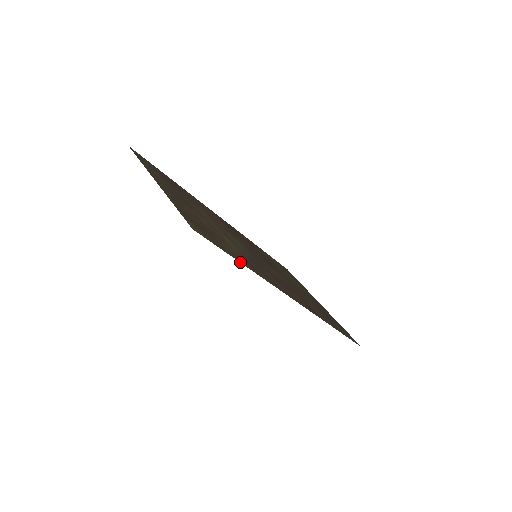
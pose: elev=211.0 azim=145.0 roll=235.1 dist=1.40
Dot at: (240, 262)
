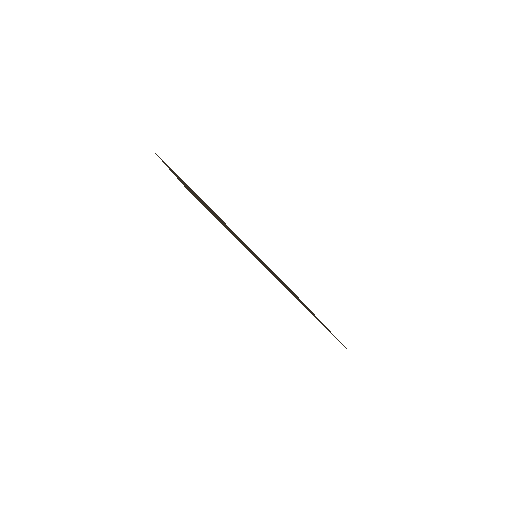
Dot at: occluded
